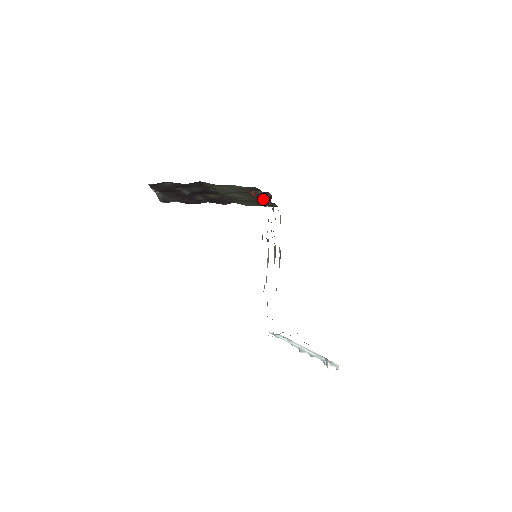
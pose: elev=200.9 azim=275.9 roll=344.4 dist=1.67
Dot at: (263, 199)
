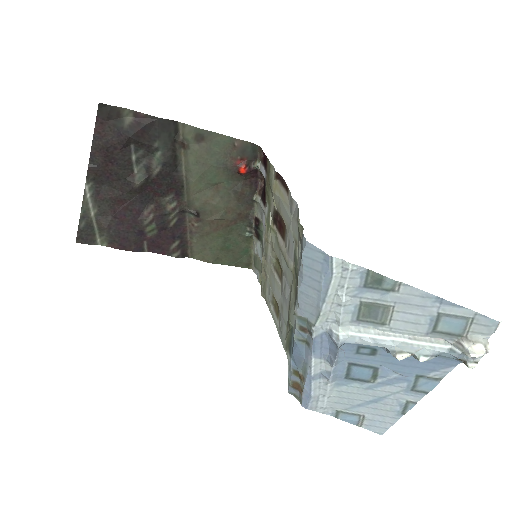
Dot at: (242, 218)
